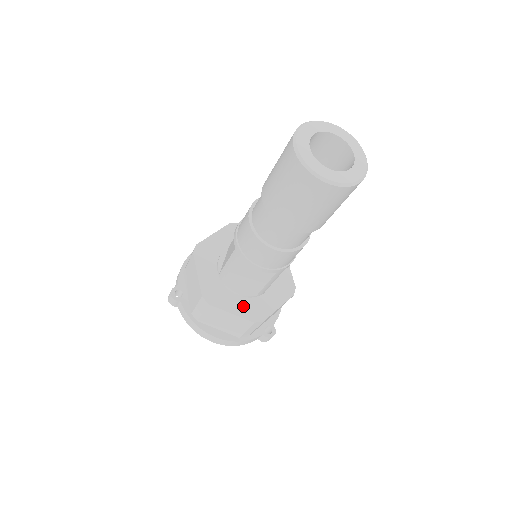
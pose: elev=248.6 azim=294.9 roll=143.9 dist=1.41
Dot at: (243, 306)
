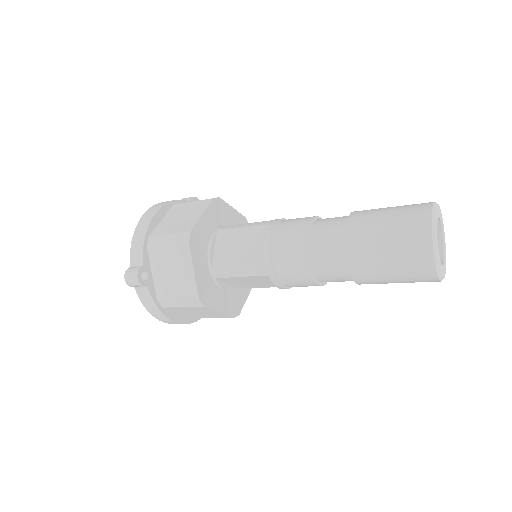
Dot at: (227, 302)
